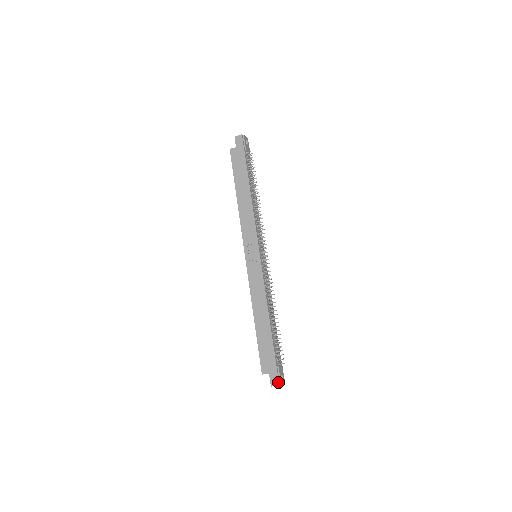
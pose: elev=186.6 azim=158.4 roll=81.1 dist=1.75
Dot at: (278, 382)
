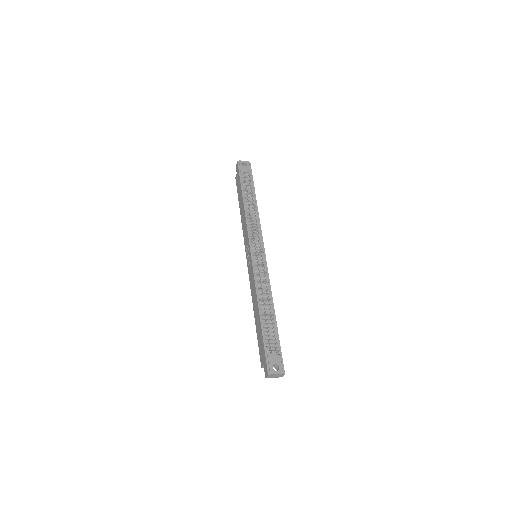
Dot at: (267, 371)
